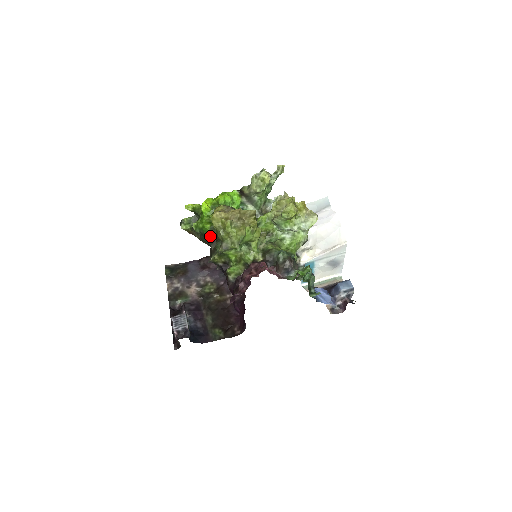
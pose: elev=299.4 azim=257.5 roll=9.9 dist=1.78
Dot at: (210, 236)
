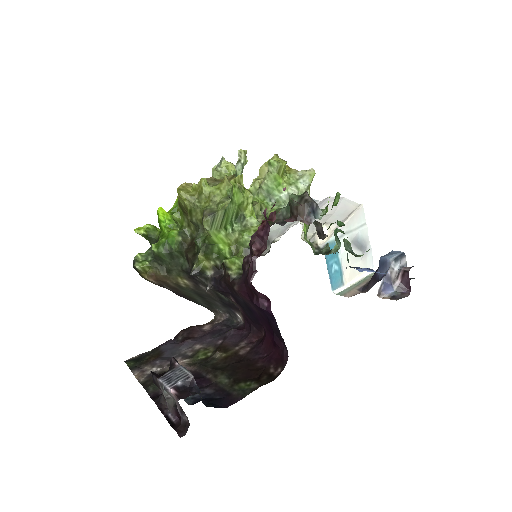
Dot at: (182, 245)
